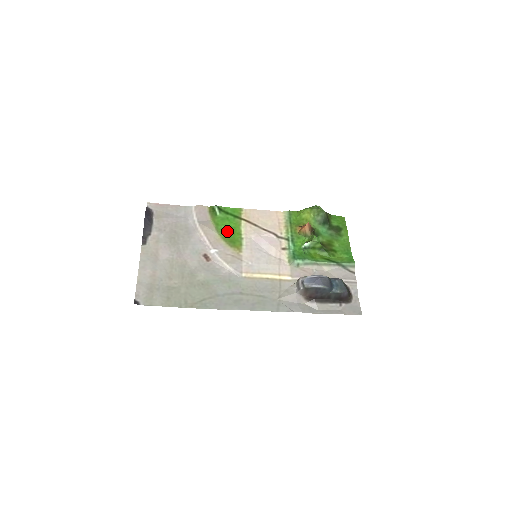
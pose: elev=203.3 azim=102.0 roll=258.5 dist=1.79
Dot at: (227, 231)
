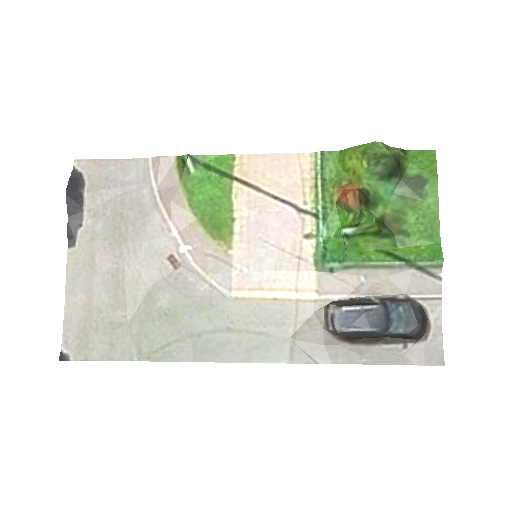
Dot at: (208, 206)
